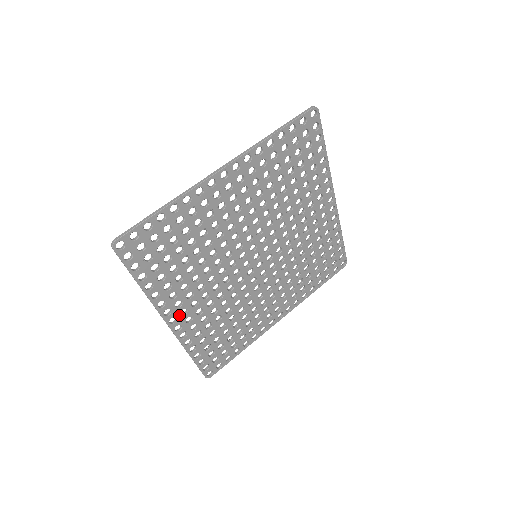
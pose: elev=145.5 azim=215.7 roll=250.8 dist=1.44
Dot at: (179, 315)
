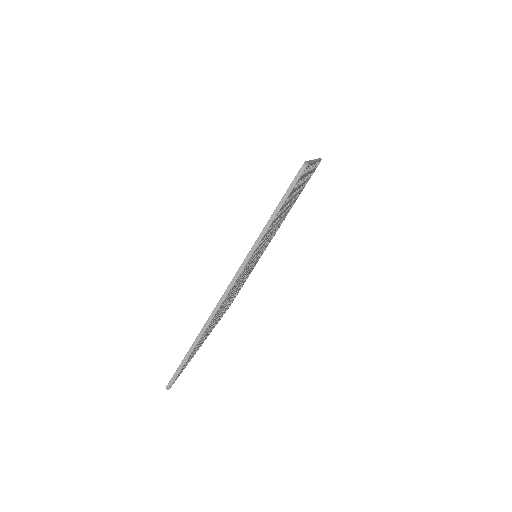
Dot at: occluded
